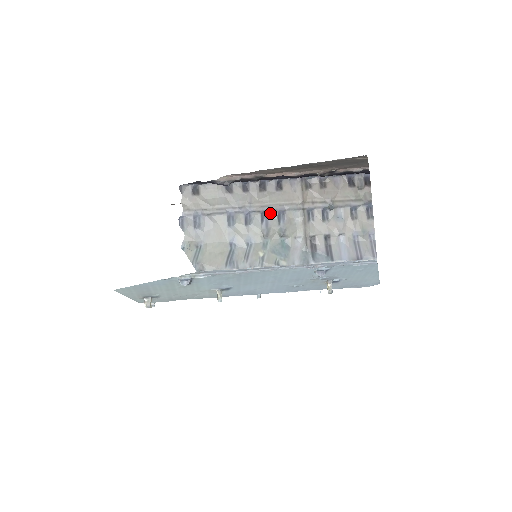
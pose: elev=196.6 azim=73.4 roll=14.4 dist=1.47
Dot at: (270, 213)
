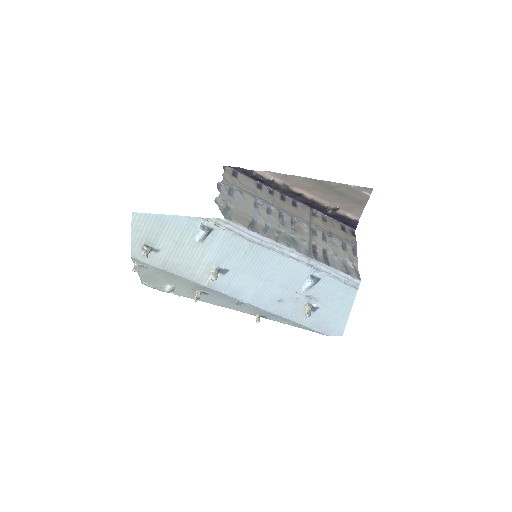
Dot at: (286, 215)
